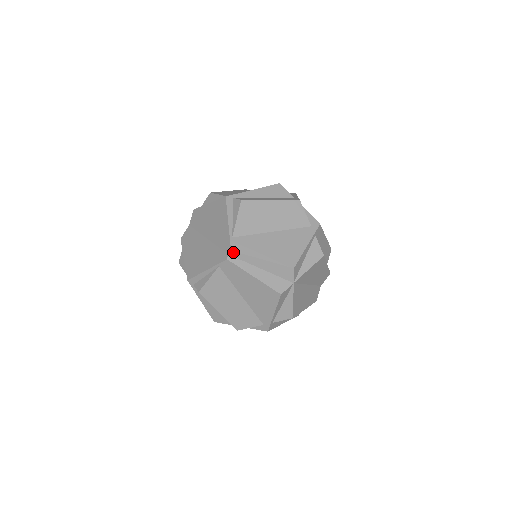
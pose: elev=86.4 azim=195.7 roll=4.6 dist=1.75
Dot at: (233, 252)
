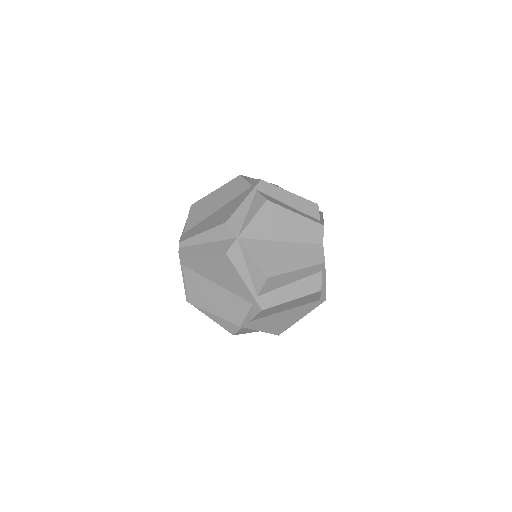
Dot at: (181, 243)
